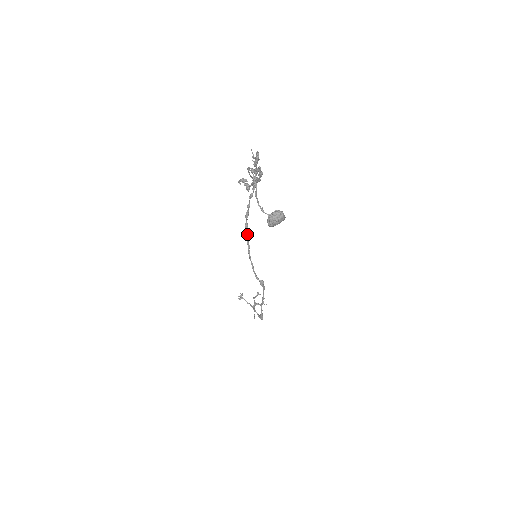
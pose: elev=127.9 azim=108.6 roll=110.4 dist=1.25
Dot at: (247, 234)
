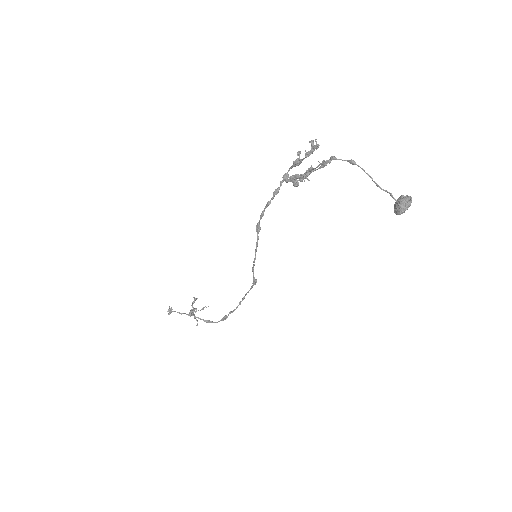
Dot at: (257, 235)
